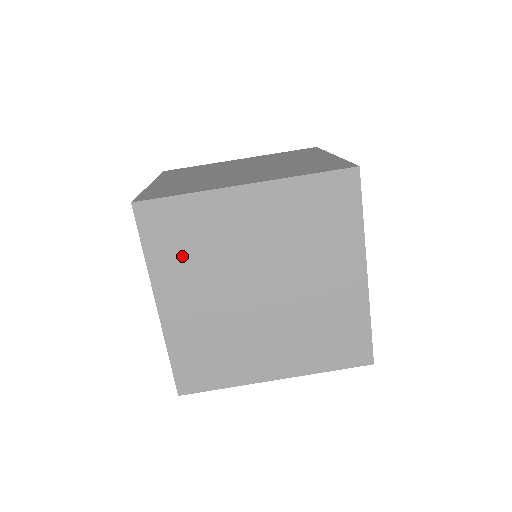
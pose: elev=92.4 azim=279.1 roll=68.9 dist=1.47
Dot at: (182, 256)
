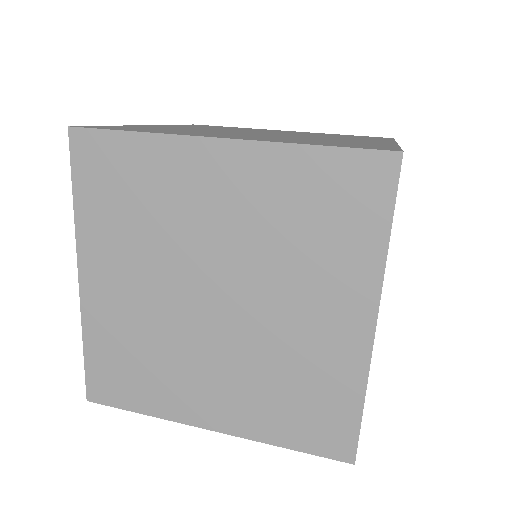
Dot at: (119, 219)
